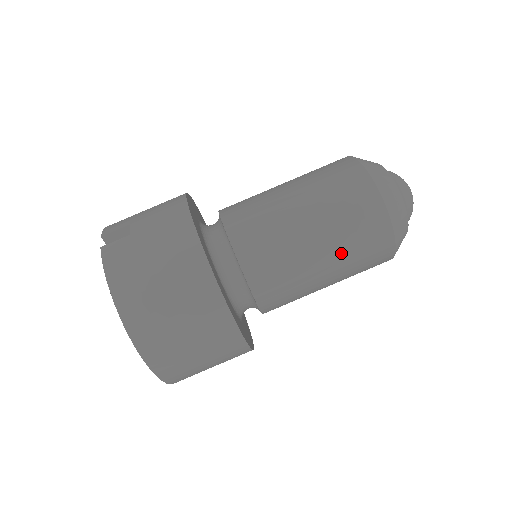
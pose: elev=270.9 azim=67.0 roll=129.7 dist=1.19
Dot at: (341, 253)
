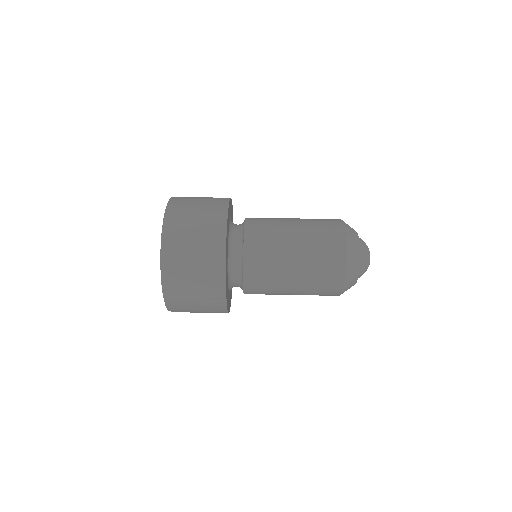
Dot at: (308, 243)
